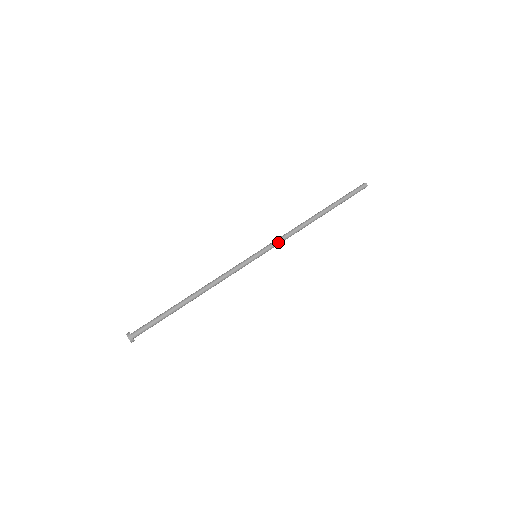
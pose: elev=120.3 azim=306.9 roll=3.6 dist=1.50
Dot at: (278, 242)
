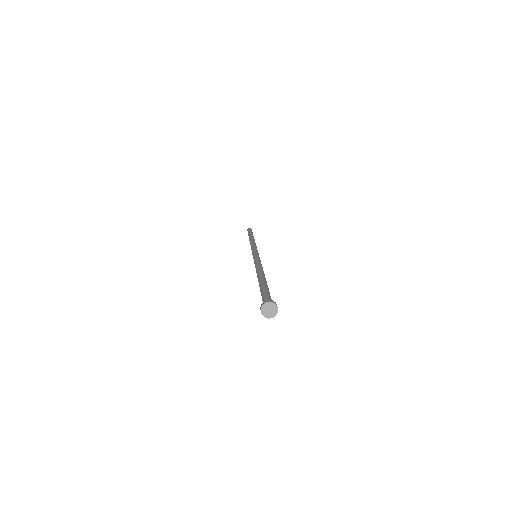
Dot at: occluded
